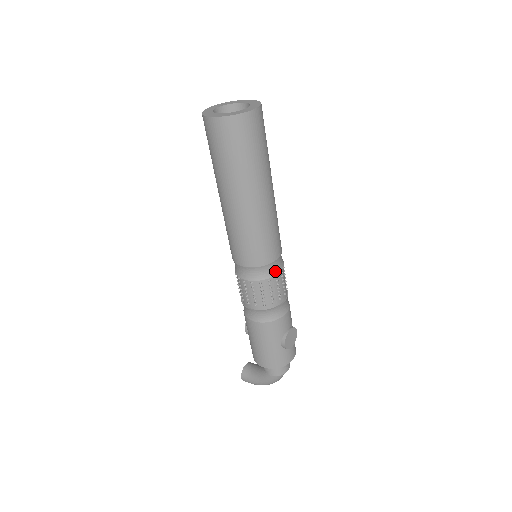
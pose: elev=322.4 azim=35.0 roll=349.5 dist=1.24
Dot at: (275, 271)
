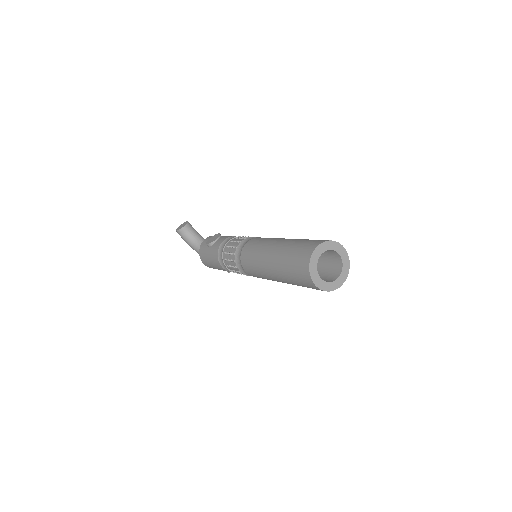
Dot at: occluded
